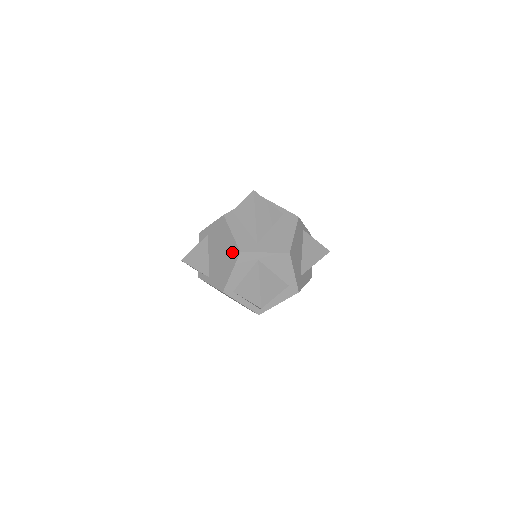
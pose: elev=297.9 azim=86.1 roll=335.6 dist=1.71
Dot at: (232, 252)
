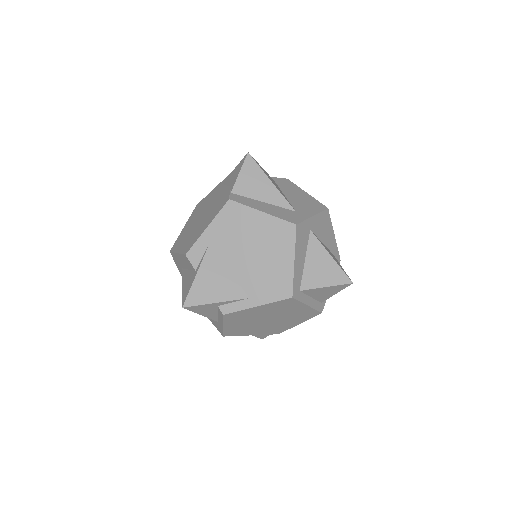
Dot at: (279, 234)
